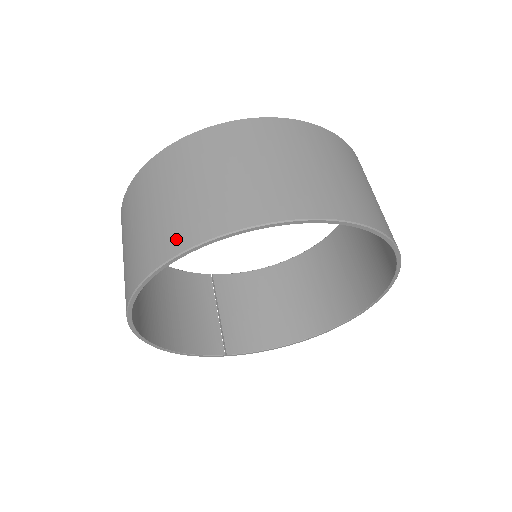
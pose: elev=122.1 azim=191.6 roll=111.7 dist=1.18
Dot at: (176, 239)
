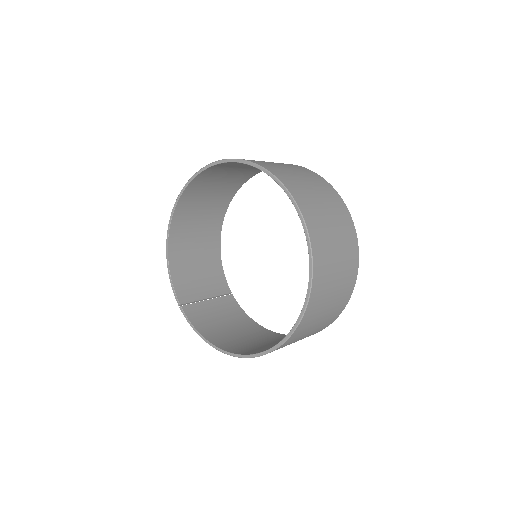
Dot at: occluded
